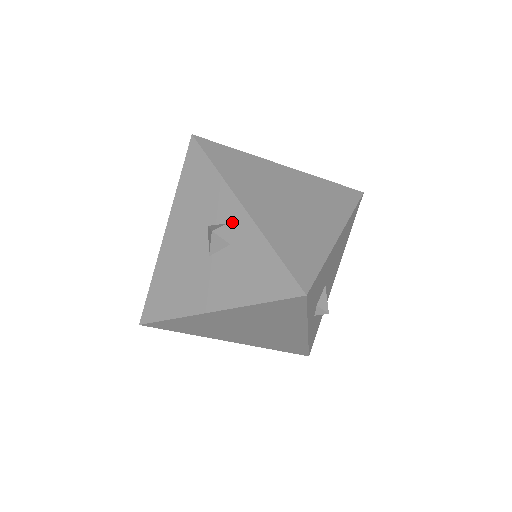
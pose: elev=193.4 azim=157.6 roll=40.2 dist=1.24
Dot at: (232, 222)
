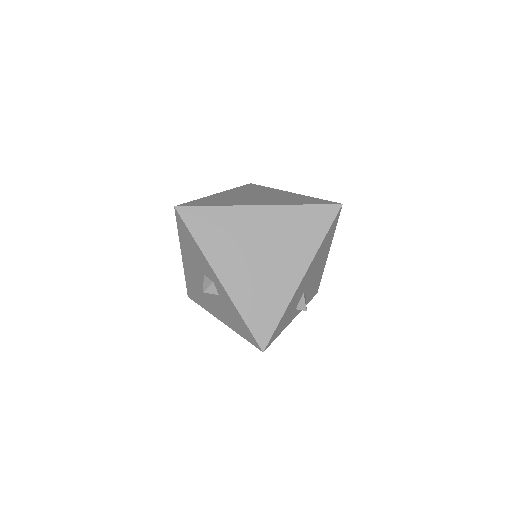
Dot at: (216, 284)
